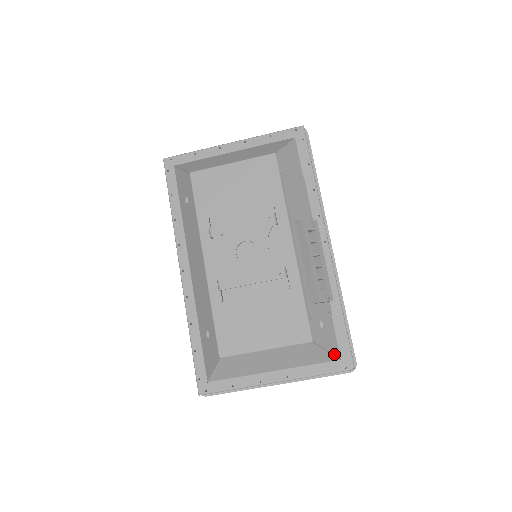
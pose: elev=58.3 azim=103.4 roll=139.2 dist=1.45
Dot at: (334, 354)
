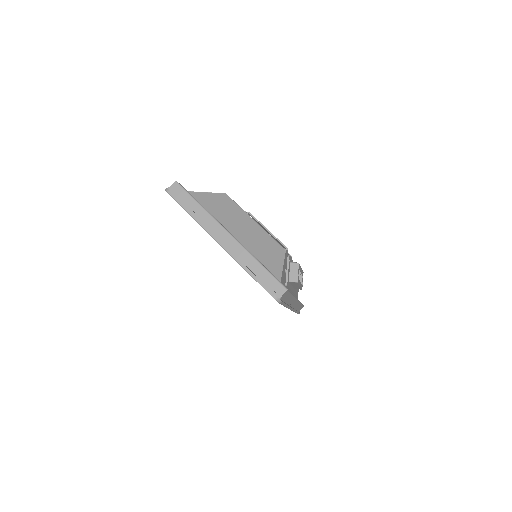
Dot at: (282, 274)
